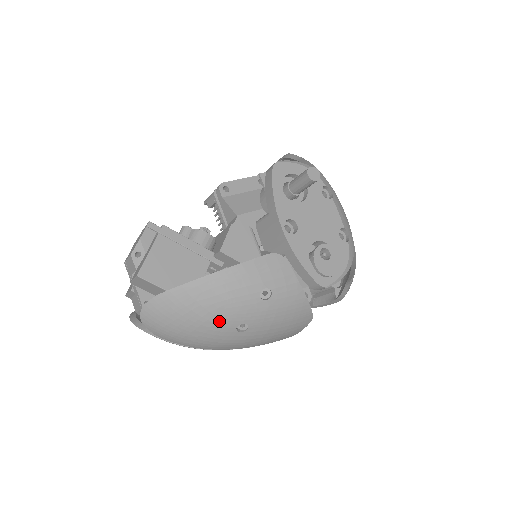
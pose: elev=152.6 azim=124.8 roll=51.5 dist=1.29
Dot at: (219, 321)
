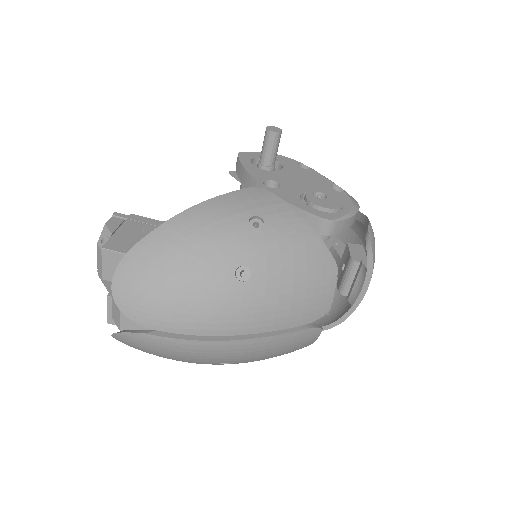
Dot at: (209, 266)
